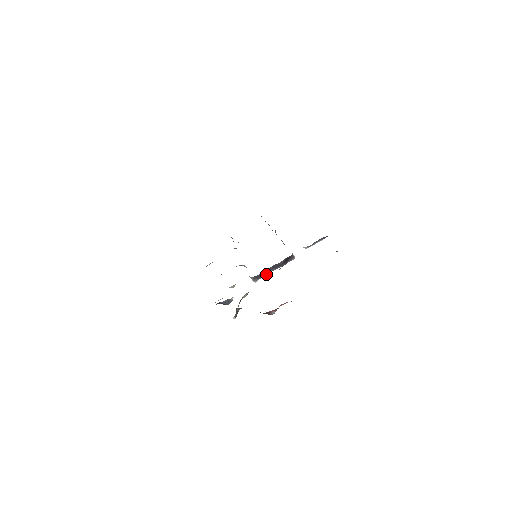
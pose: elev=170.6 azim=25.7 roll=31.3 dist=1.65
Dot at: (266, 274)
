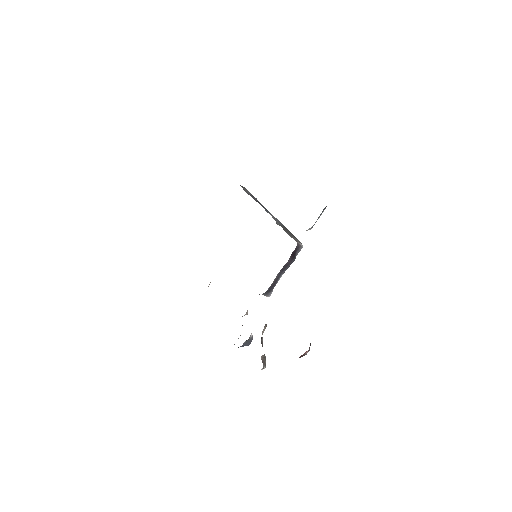
Dot at: (277, 282)
